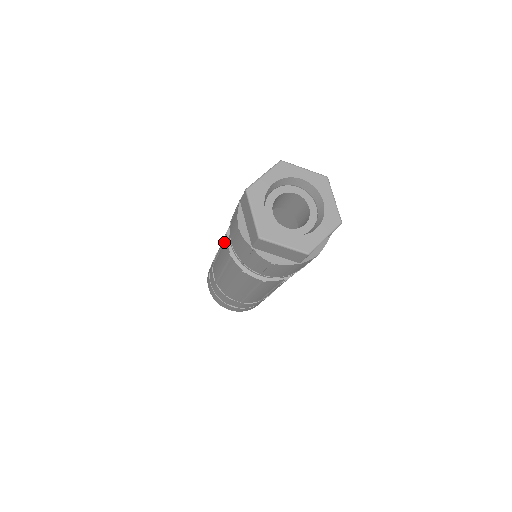
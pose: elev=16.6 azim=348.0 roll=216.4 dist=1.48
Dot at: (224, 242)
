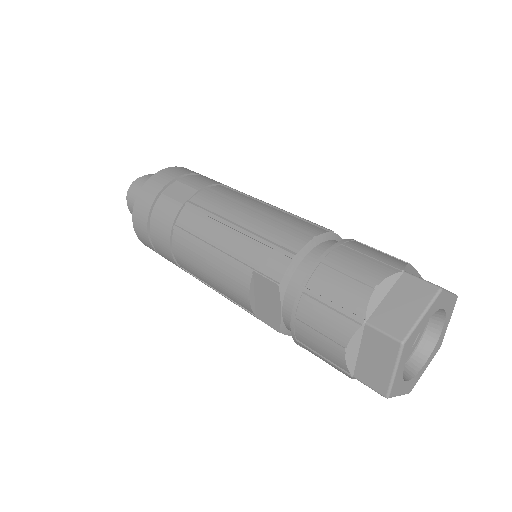
Dot at: (261, 320)
